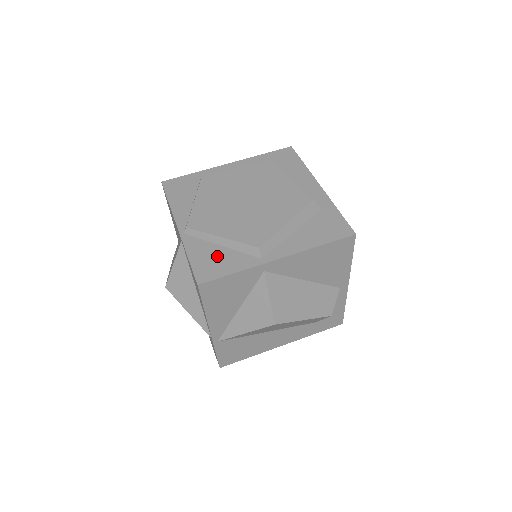
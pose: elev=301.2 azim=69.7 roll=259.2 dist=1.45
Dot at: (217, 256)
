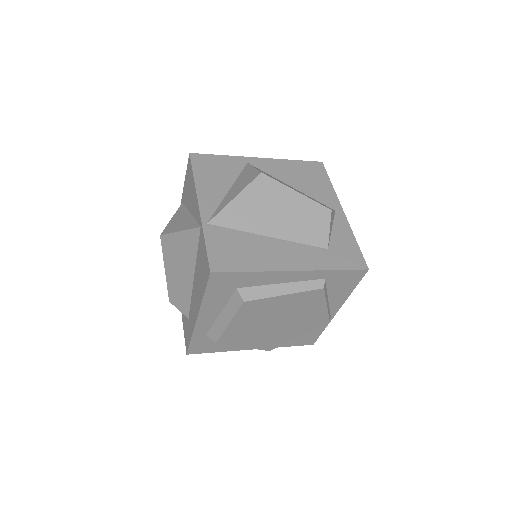
Dot at: occluded
